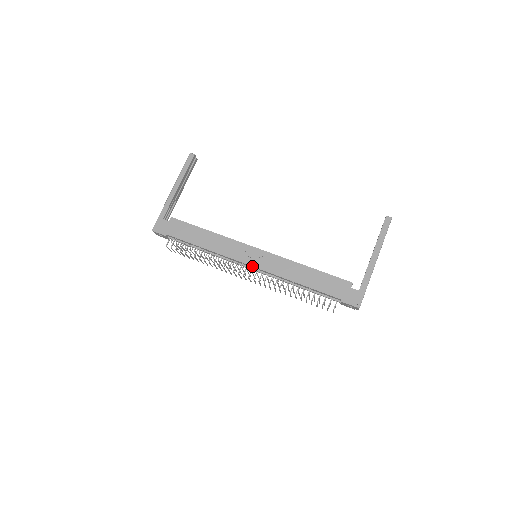
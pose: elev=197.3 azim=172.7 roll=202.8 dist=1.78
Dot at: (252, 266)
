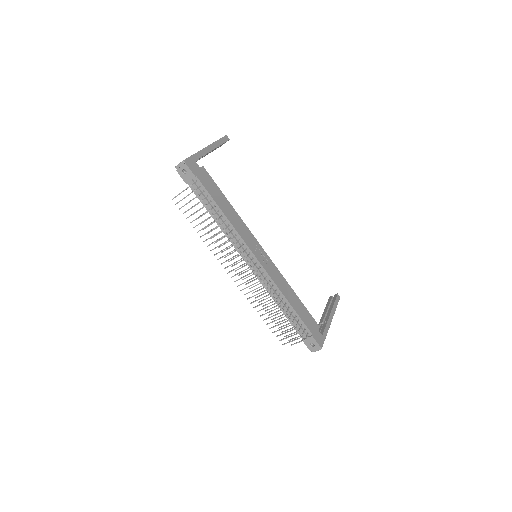
Dot at: (259, 261)
